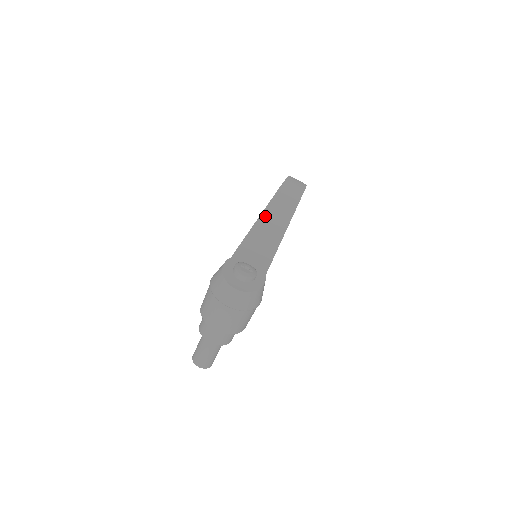
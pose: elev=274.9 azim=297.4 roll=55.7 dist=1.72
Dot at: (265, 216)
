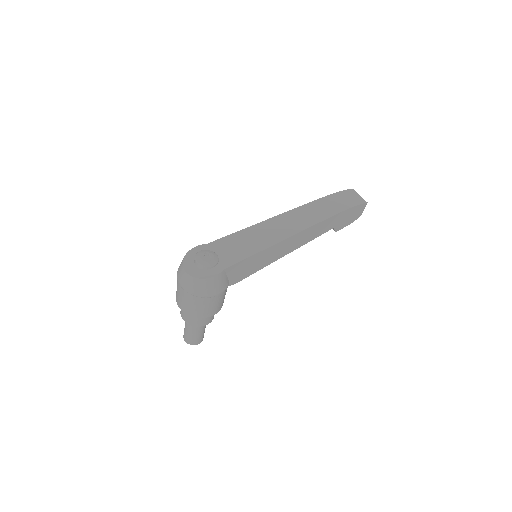
Dot at: (277, 219)
